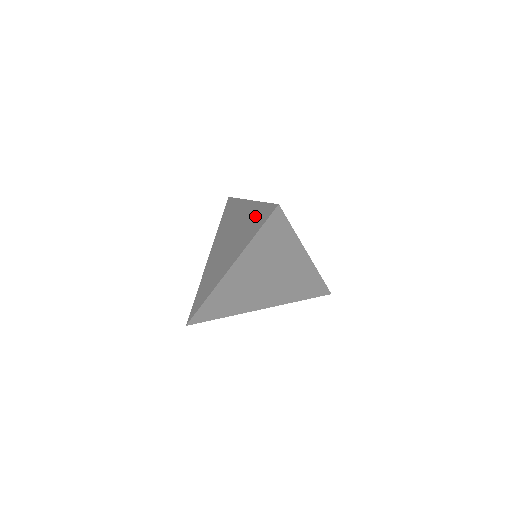
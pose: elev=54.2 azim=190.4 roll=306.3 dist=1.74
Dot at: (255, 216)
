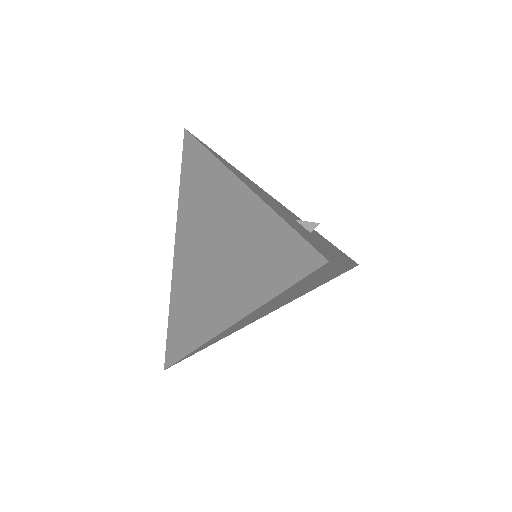
Dot at: (266, 241)
